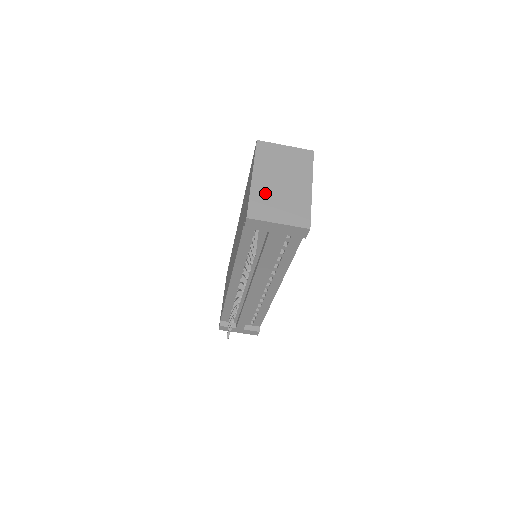
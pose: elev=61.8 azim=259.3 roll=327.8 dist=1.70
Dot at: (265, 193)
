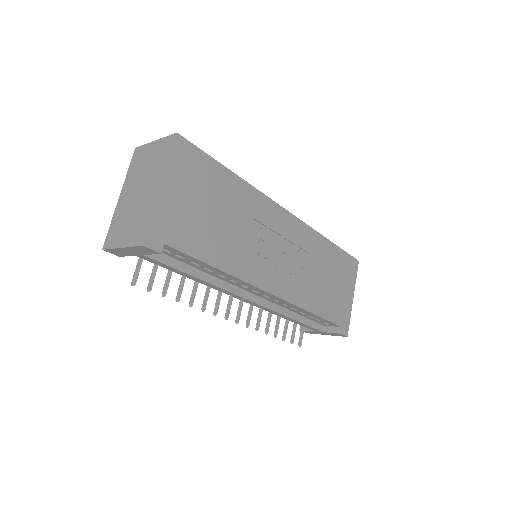
Dot at: (122, 213)
